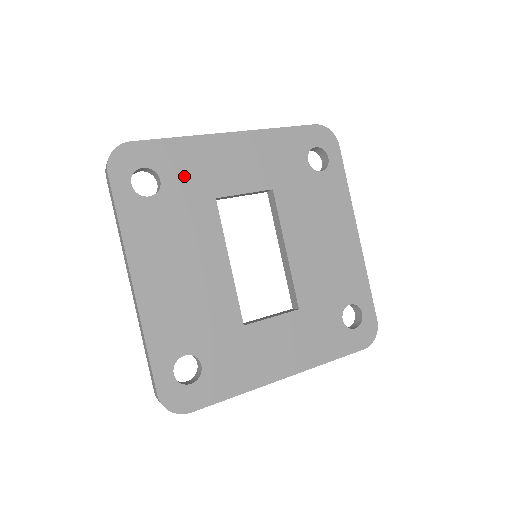
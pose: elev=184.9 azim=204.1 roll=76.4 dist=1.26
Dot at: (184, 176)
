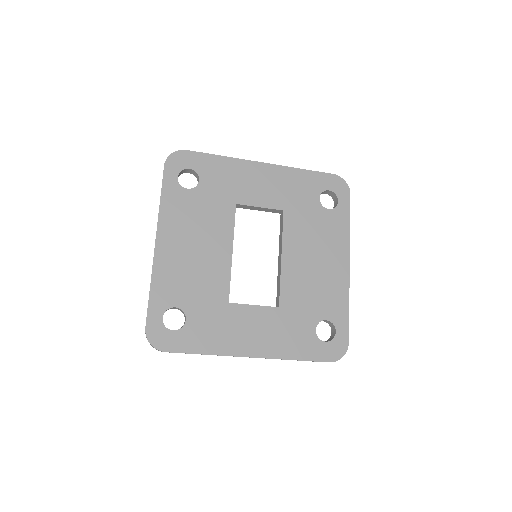
Dot at: (217, 182)
